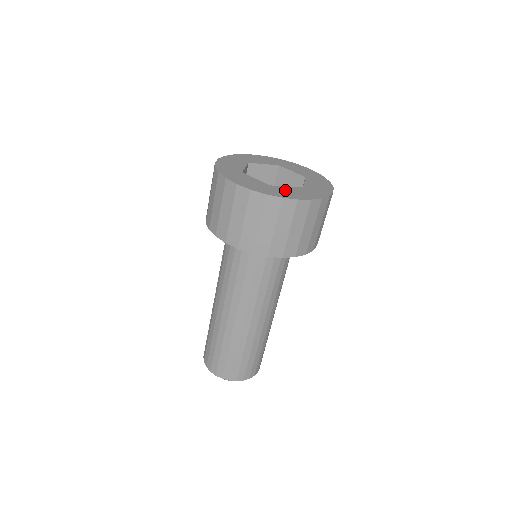
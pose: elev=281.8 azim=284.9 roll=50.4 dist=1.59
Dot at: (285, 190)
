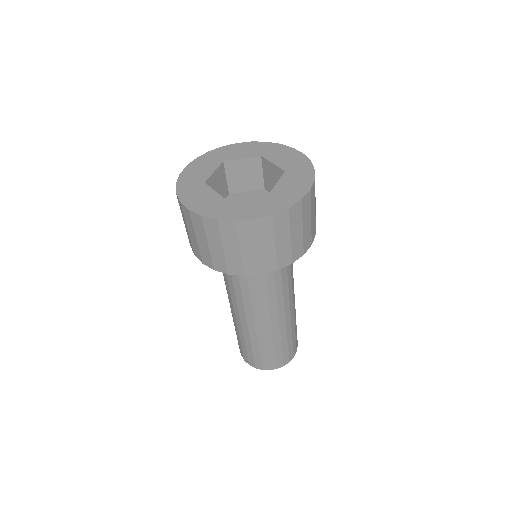
Dot at: (286, 188)
